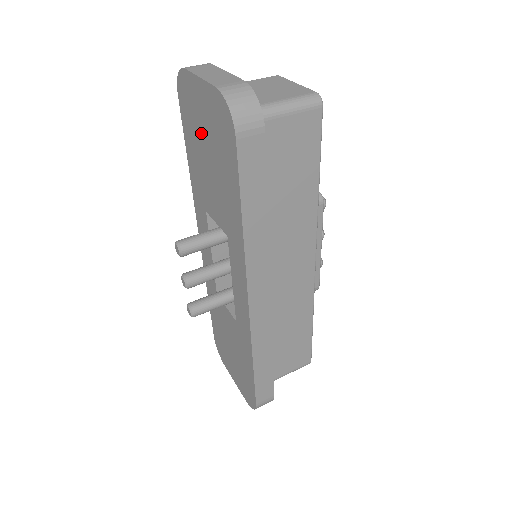
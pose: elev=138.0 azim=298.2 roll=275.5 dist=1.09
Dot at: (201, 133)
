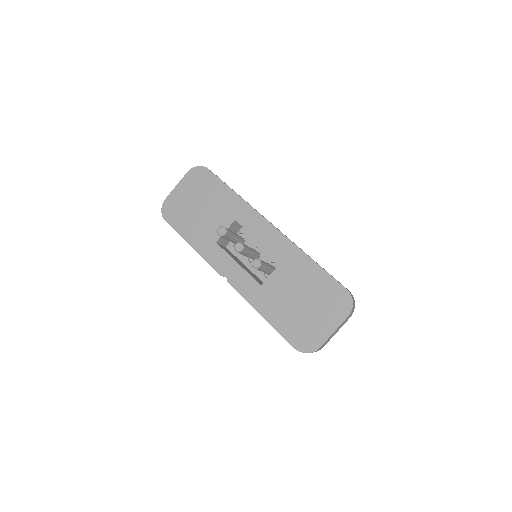
Dot at: (189, 206)
